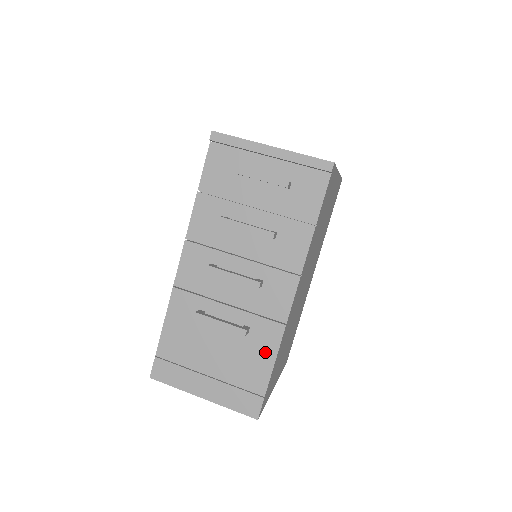
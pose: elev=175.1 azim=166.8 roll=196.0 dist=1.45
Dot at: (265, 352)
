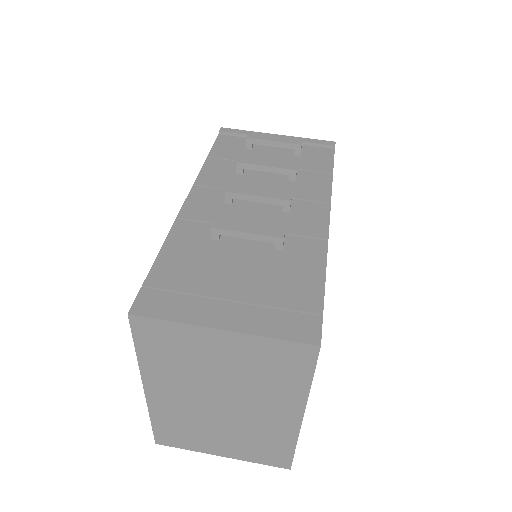
Dot at: (309, 266)
